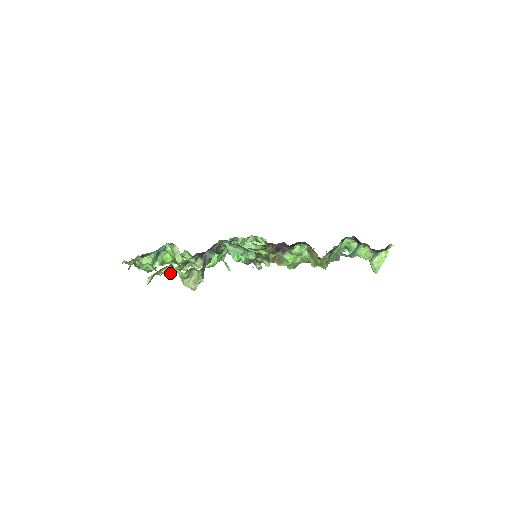
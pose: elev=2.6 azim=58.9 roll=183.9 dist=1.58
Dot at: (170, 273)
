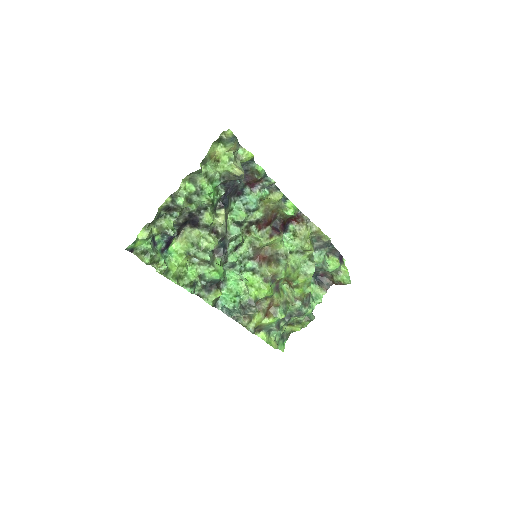
Dot at: (209, 190)
